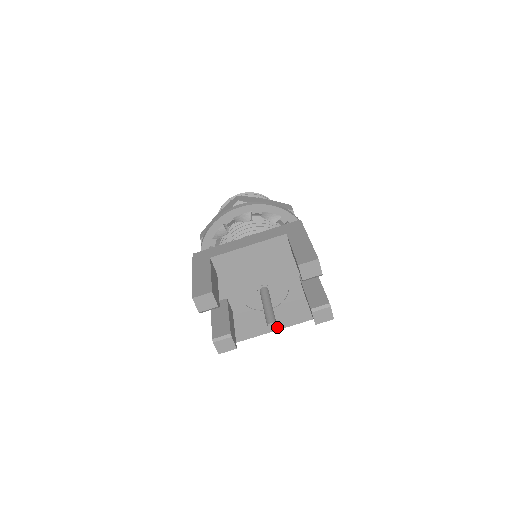
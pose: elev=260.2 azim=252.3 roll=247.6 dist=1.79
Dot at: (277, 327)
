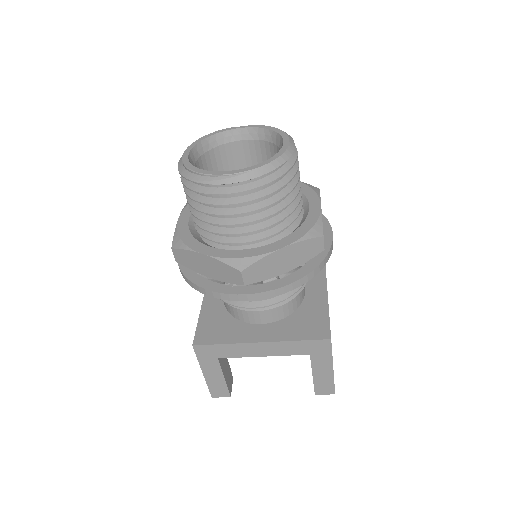
Dot at: occluded
